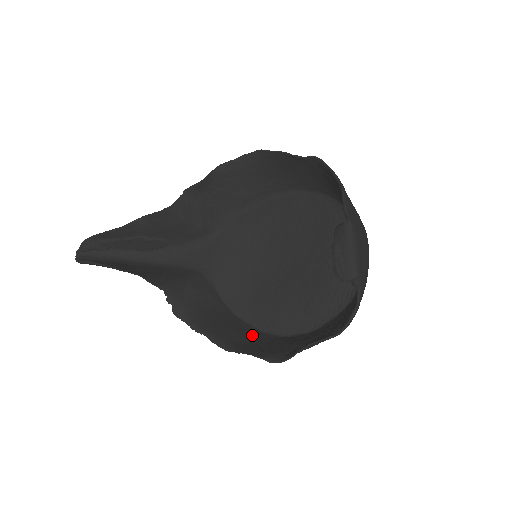
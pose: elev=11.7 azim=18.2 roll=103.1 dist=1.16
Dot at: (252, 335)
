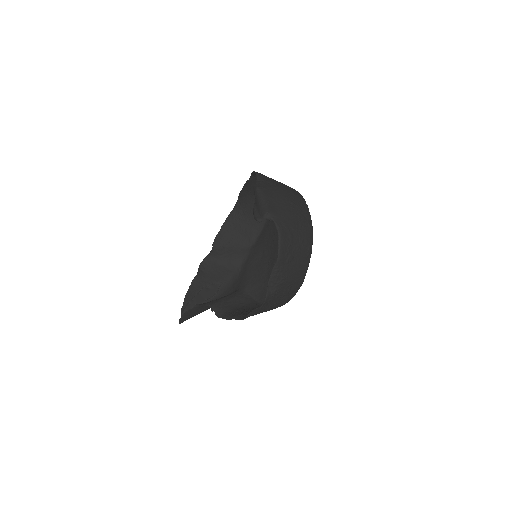
Dot at: occluded
